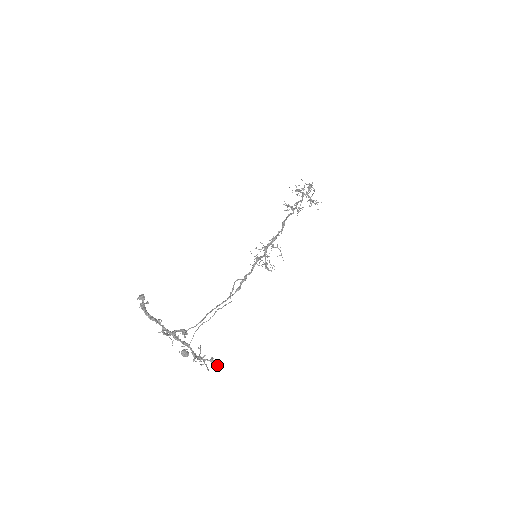
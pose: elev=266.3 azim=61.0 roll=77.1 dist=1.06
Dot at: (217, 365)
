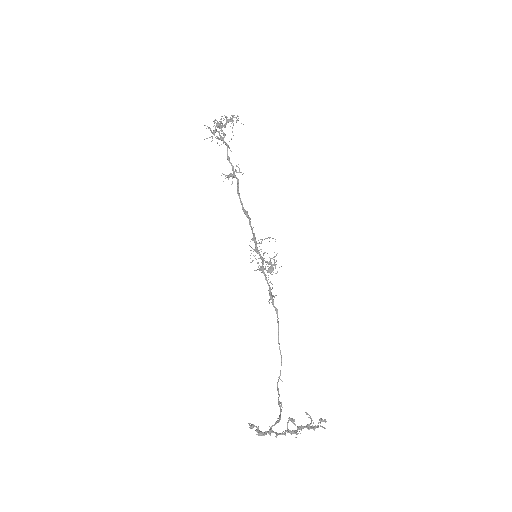
Dot at: occluded
